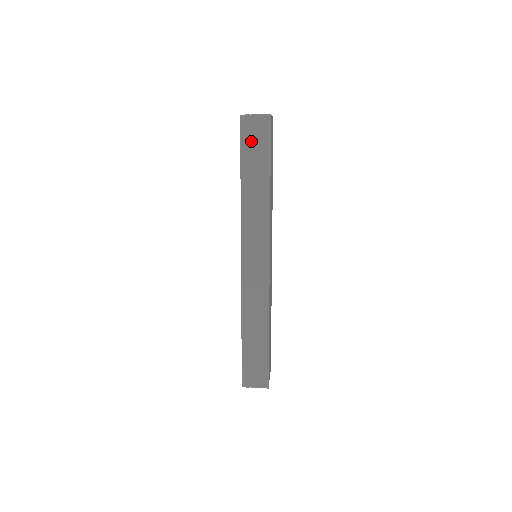
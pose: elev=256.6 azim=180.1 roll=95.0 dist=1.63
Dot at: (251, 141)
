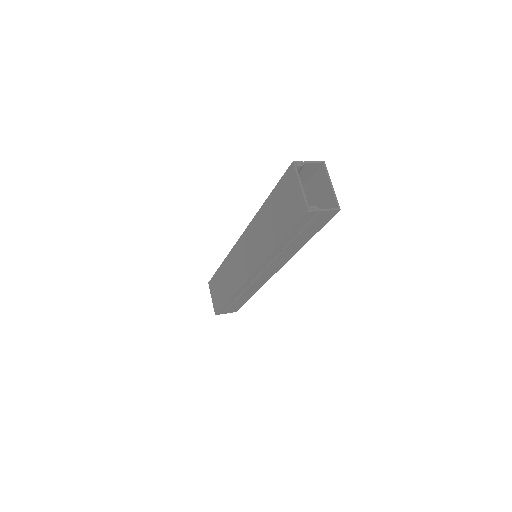
Dot at: (307, 225)
